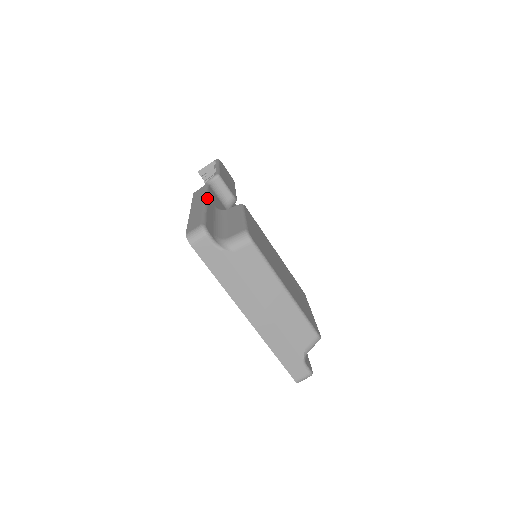
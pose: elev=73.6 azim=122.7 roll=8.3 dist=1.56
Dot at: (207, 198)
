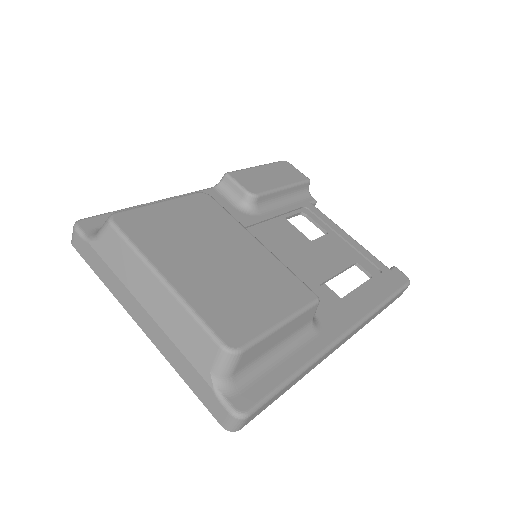
Dot at: (167, 198)
